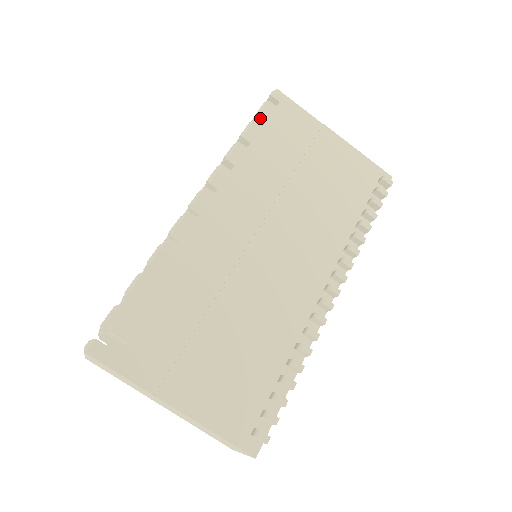
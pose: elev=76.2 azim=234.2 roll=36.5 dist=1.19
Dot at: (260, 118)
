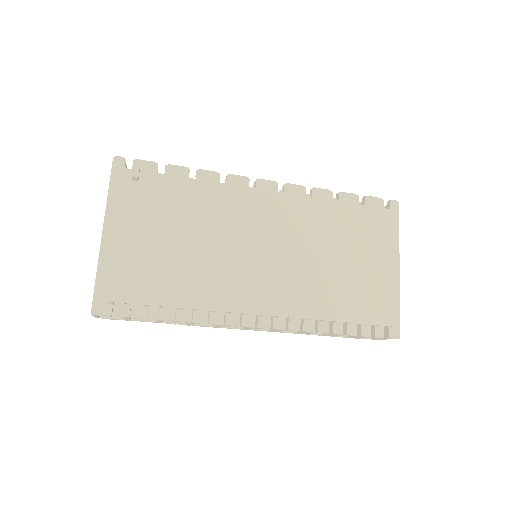
Dot at: (365, 199)
